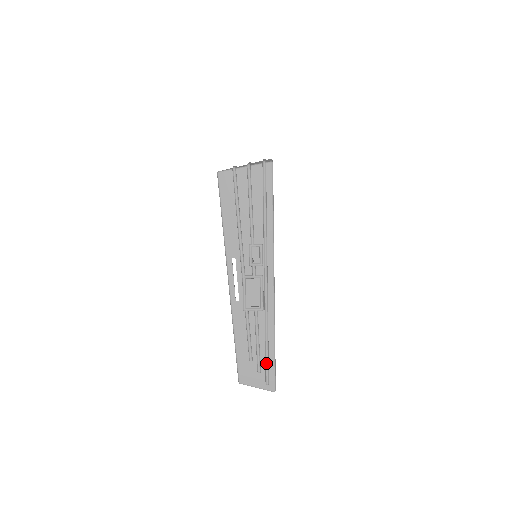
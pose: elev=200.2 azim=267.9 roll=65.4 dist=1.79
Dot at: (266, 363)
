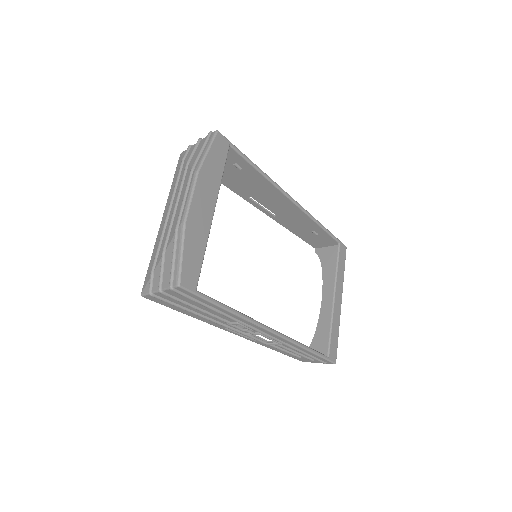
Dot at: occluded
